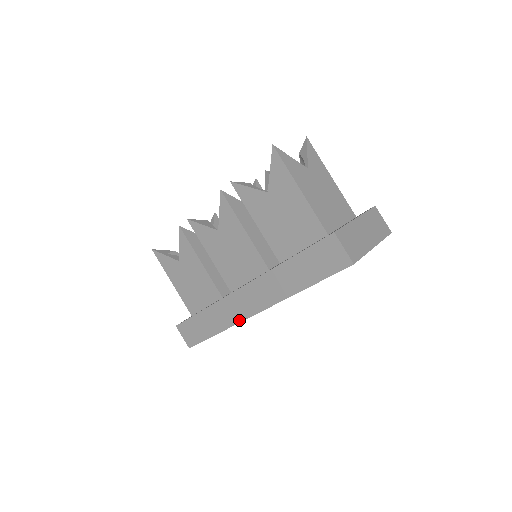
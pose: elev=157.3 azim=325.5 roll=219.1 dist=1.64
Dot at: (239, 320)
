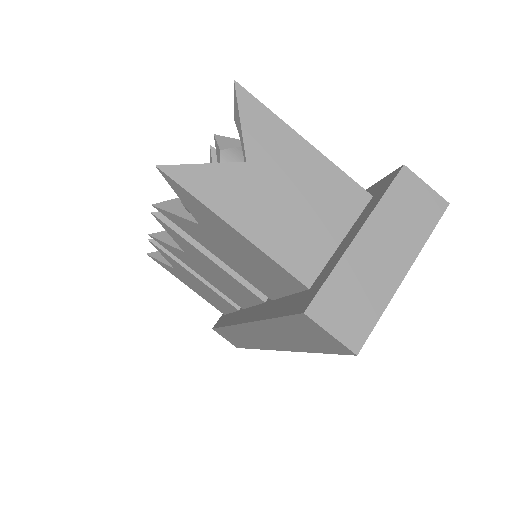
Dot at: (261, 348)
